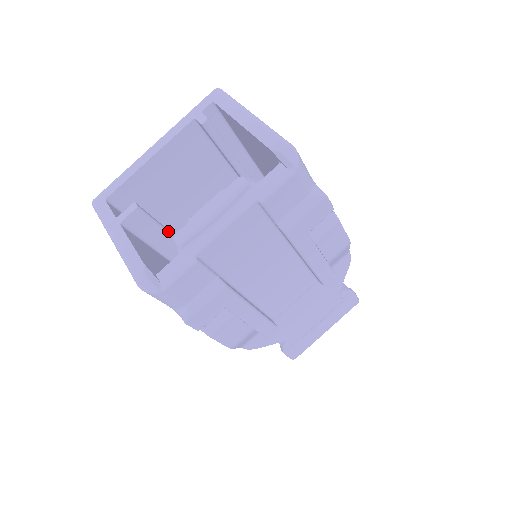
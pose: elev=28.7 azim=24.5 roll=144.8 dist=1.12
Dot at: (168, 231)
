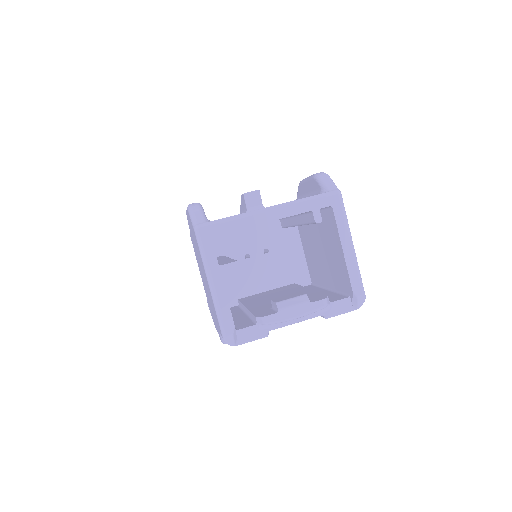
Dot at: occluded
